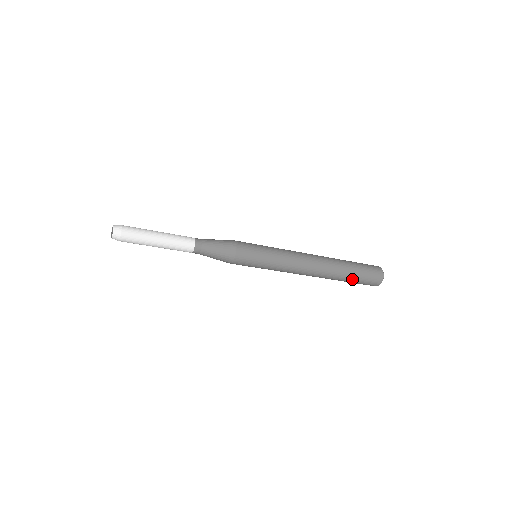
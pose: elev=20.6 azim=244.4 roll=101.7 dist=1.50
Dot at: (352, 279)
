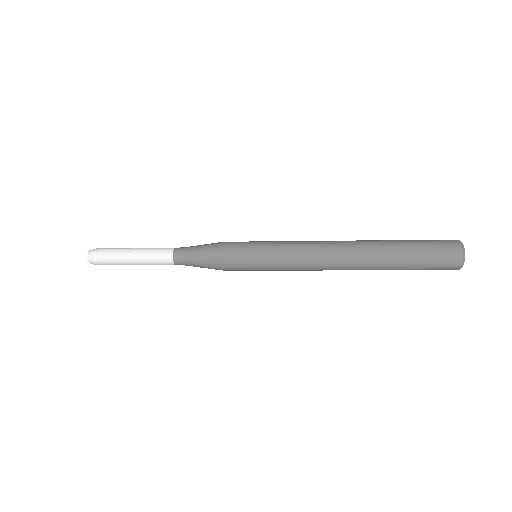
Dot at: (406, 265)
